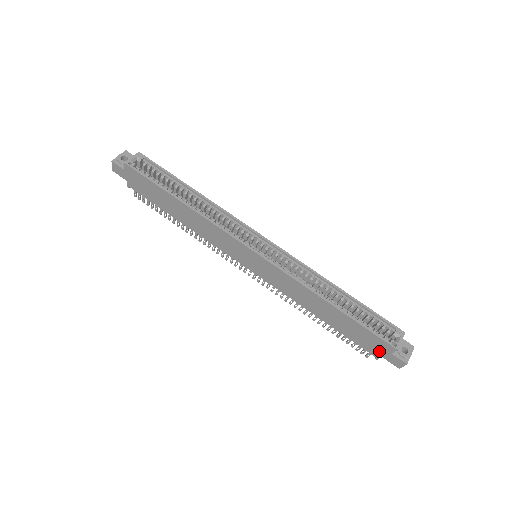
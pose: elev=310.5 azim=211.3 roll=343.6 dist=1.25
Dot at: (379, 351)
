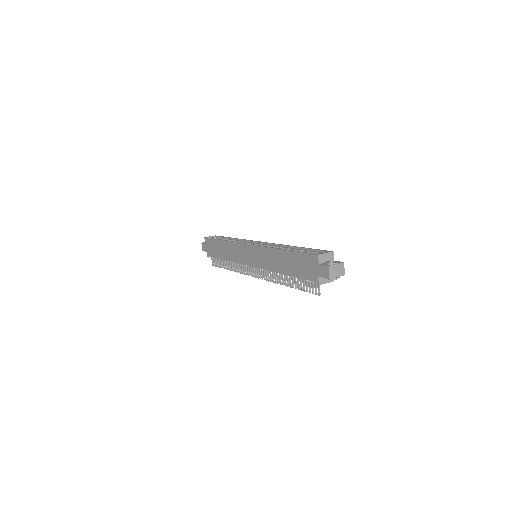
Dot at: (314, 271)
